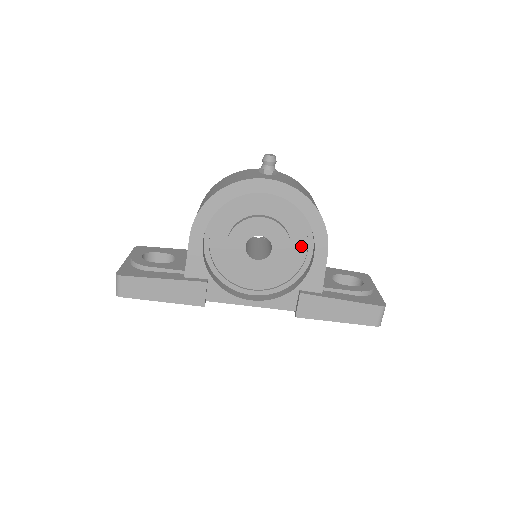
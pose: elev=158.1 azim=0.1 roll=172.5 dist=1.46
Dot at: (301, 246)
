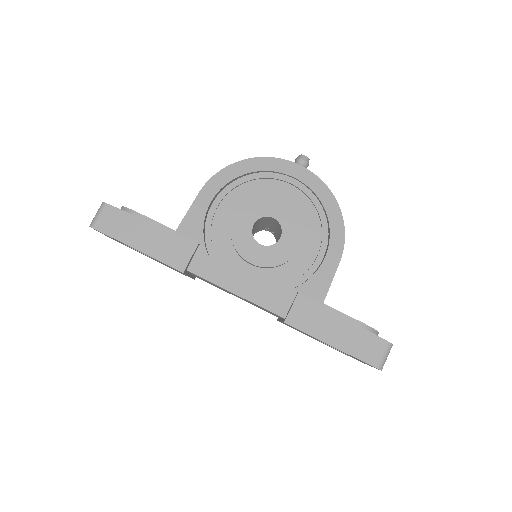
Dot at: (312, 249)
